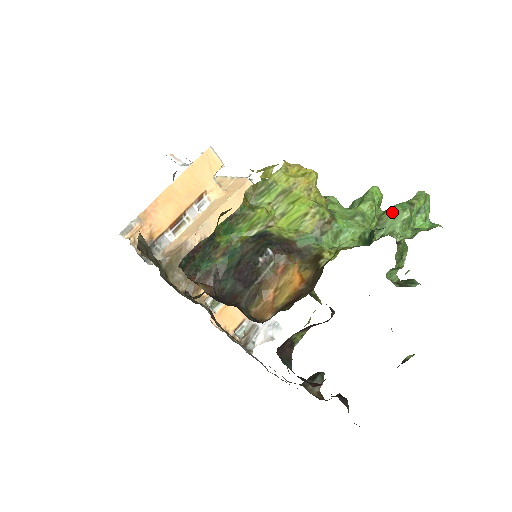
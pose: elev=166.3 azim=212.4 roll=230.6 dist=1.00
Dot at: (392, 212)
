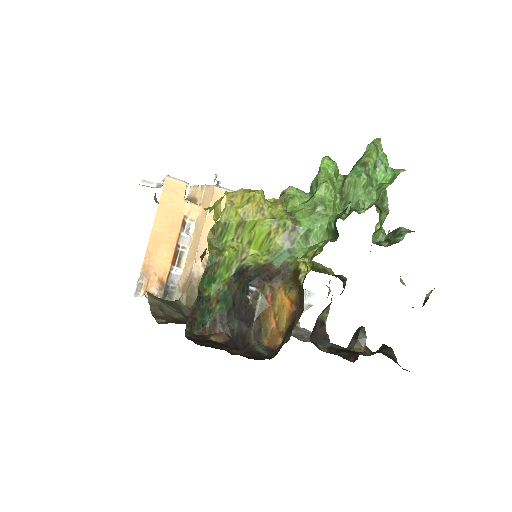
Dot at: (349, 182)
